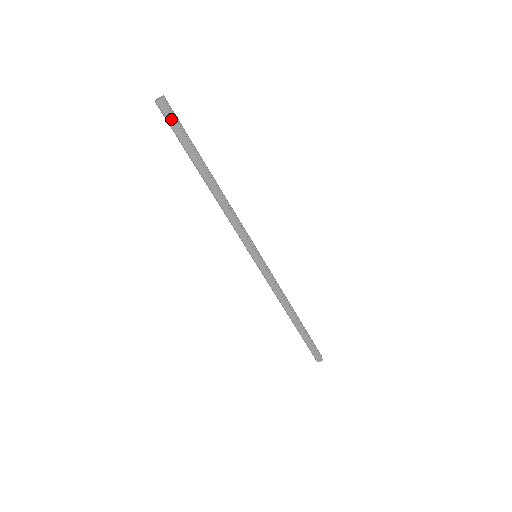
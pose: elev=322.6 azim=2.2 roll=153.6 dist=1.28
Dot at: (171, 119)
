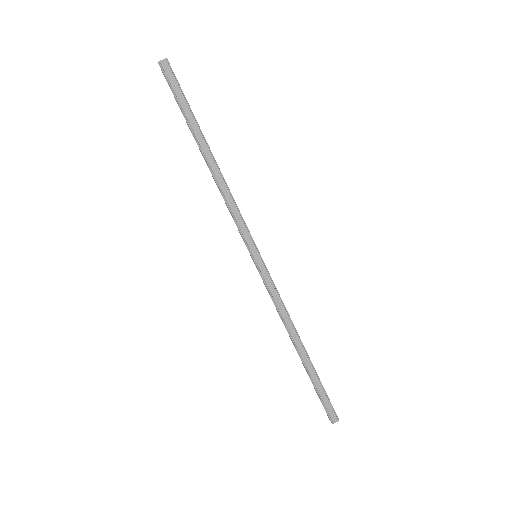
Dot at: (174, 81)
